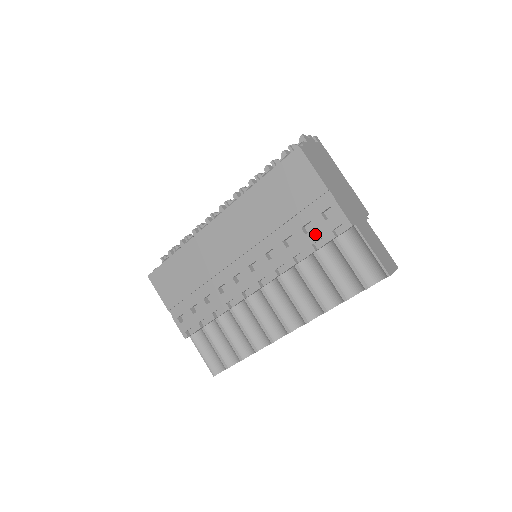
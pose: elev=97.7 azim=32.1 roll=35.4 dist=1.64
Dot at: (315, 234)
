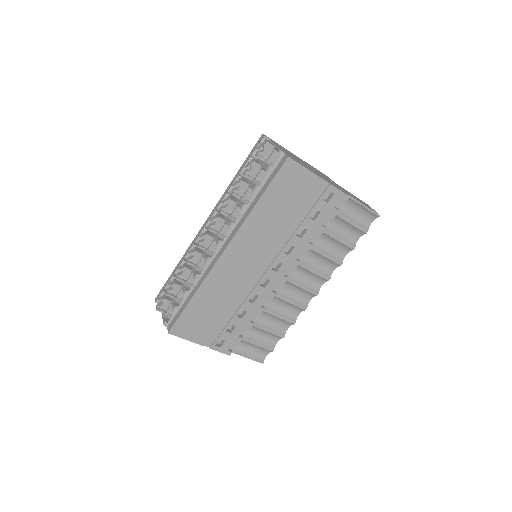
Dot at: (322, 217)
